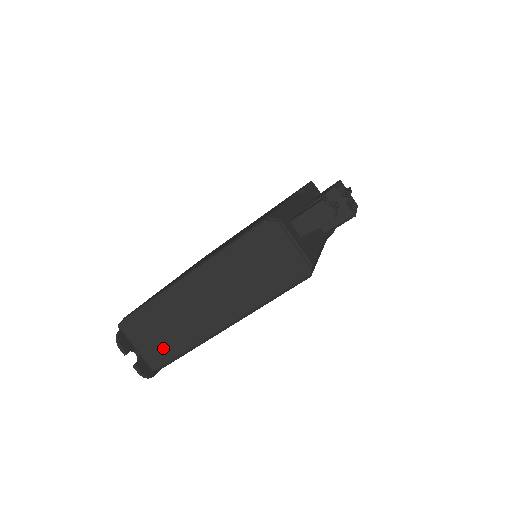
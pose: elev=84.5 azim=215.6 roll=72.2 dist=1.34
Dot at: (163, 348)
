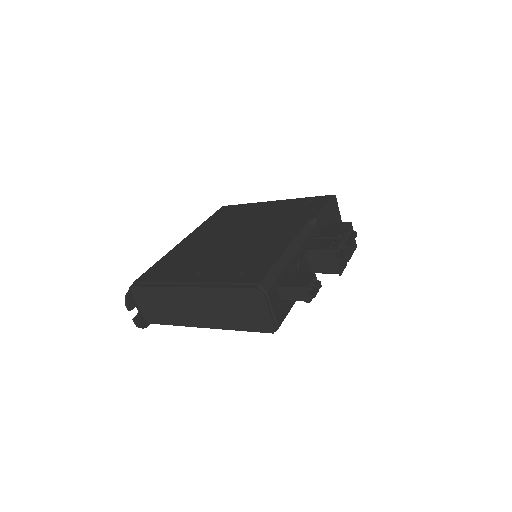
Dot at: (158, 316)
